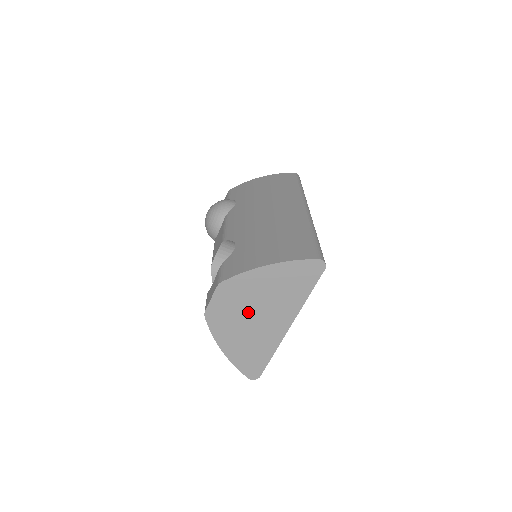
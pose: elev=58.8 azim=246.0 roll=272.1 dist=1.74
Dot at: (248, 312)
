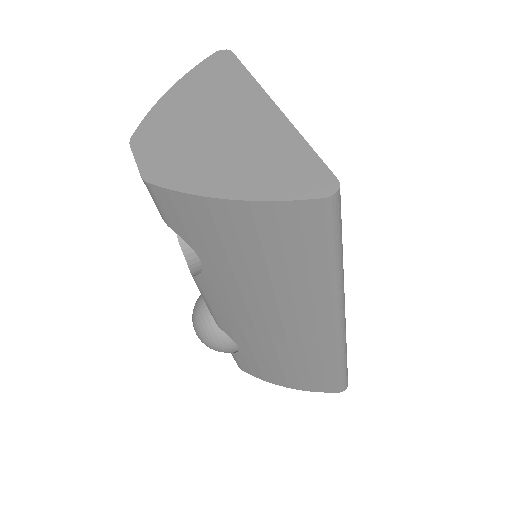
Dot at: (201, 134)
